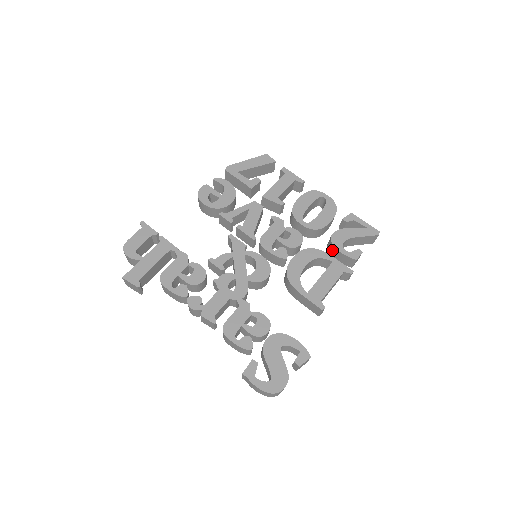
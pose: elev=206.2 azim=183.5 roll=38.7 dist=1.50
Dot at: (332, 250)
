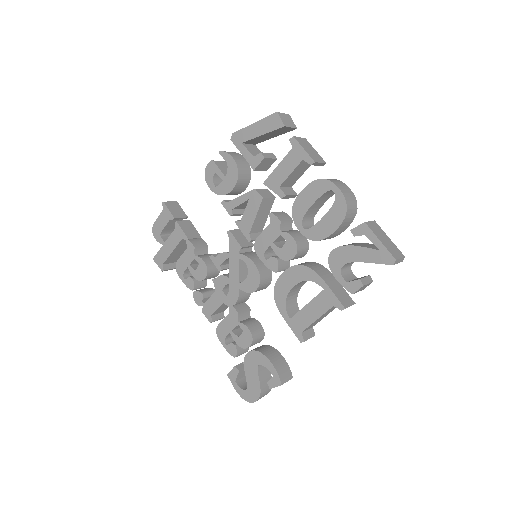
Dot at: occluded
